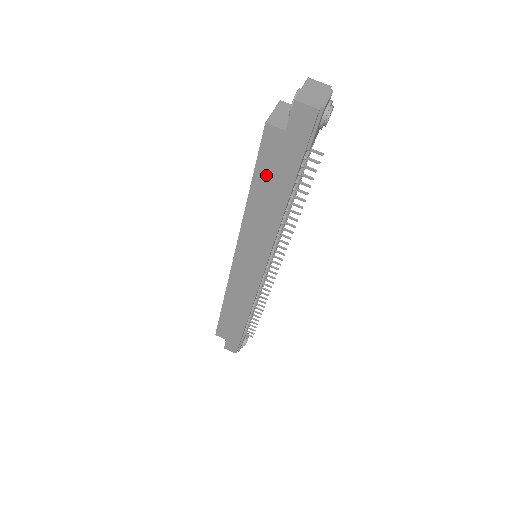
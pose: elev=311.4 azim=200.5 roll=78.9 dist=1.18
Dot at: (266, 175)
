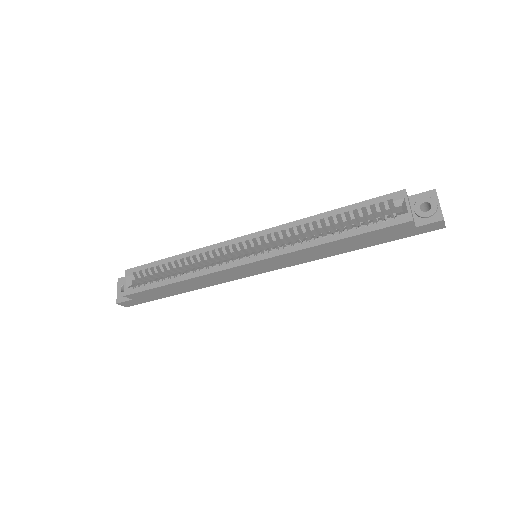
Dot at: (366, 238)
